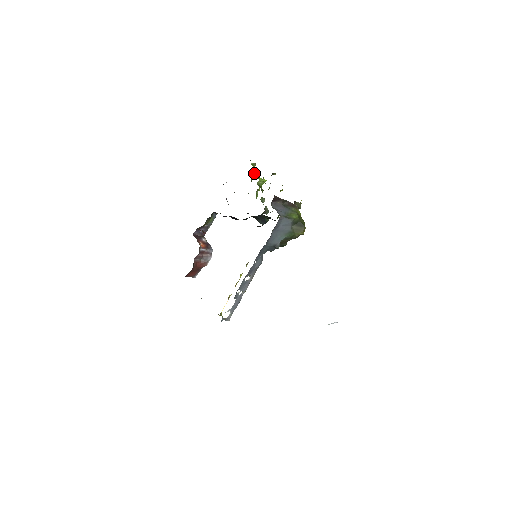
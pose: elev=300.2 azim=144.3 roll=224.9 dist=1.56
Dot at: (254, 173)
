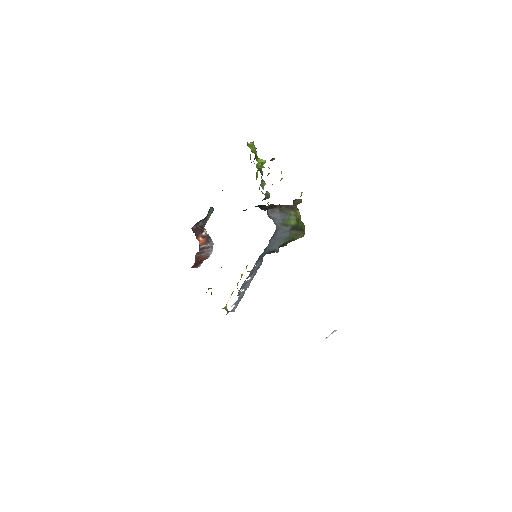
Dot at: (252, 152)
